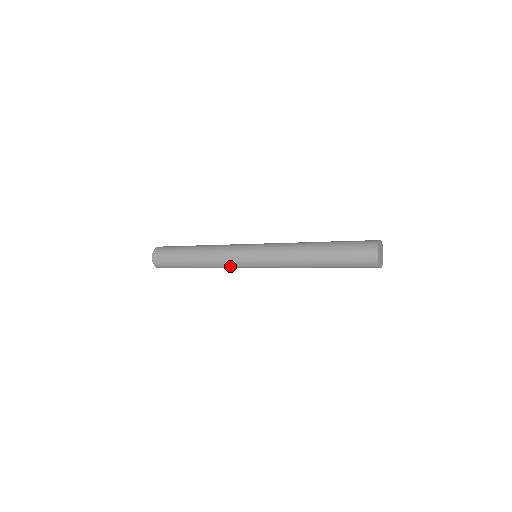
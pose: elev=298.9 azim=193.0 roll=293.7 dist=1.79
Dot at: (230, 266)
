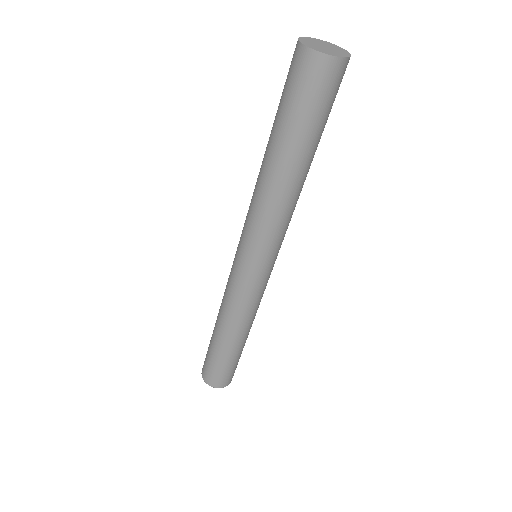
Dot at: (240, 298)
